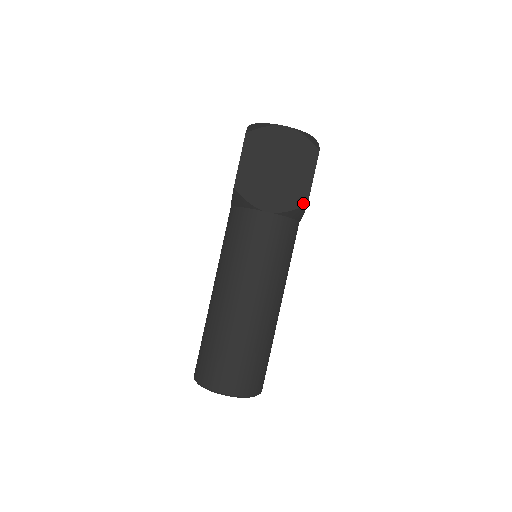
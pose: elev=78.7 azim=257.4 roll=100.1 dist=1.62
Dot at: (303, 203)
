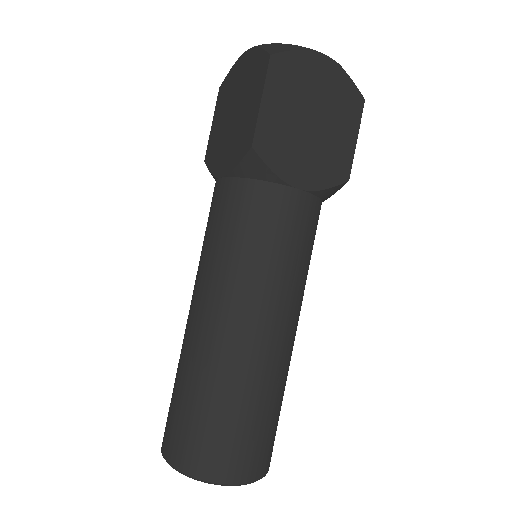
Dot at: (344, 178)
